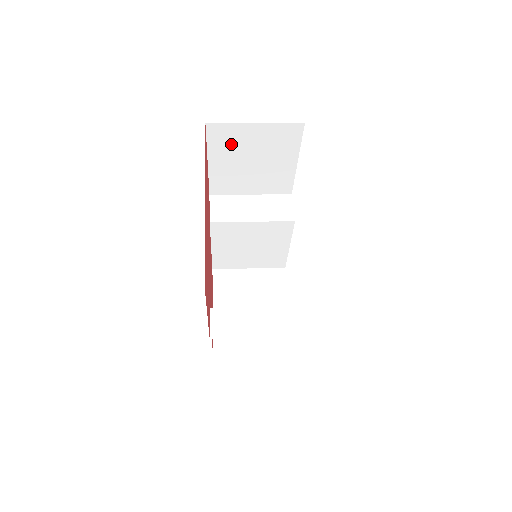
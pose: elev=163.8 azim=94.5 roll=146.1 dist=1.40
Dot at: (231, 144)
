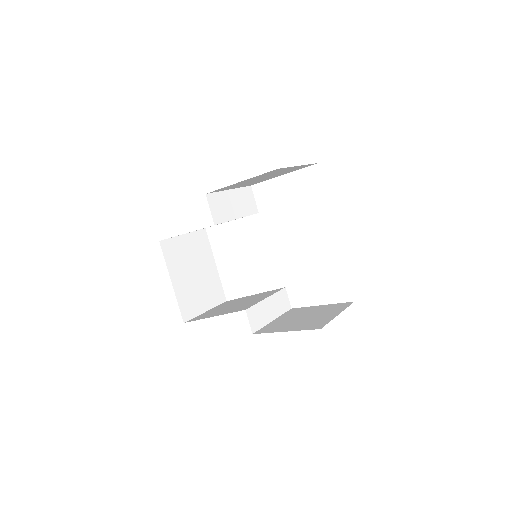
Dot at: occluded
